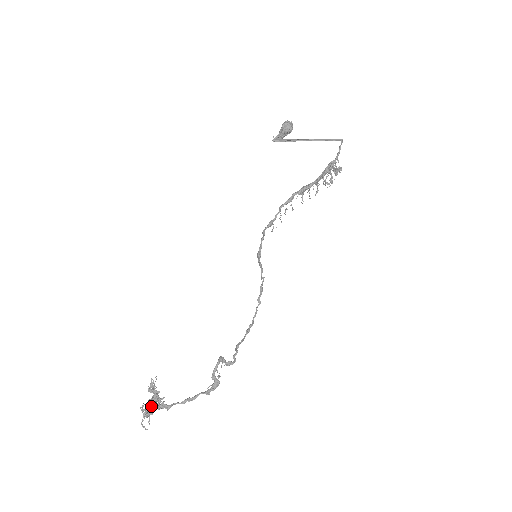
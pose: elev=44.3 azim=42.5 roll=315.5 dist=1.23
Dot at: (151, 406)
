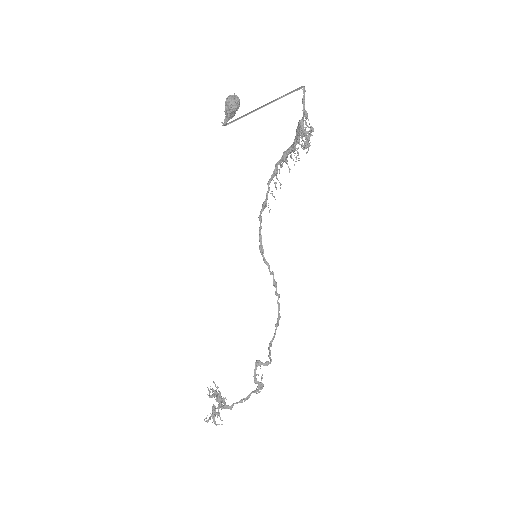
Dot at: (217, 407)
